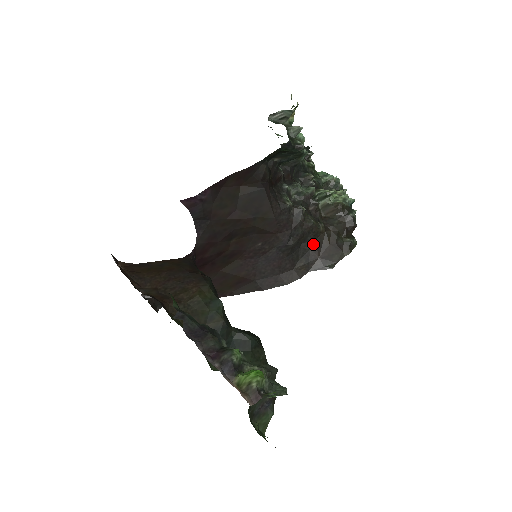
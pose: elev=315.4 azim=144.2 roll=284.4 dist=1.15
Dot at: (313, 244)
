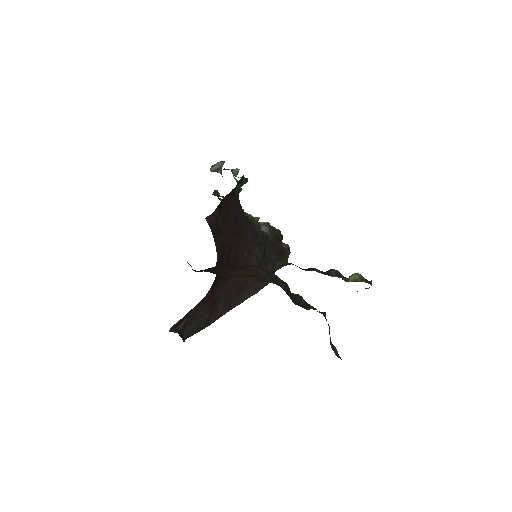
Dot at: (270, 251)
